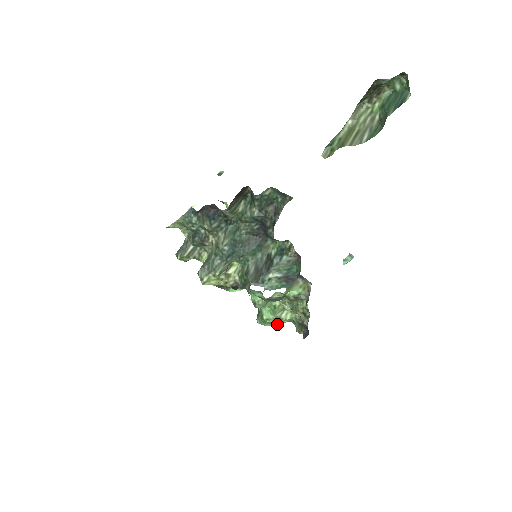
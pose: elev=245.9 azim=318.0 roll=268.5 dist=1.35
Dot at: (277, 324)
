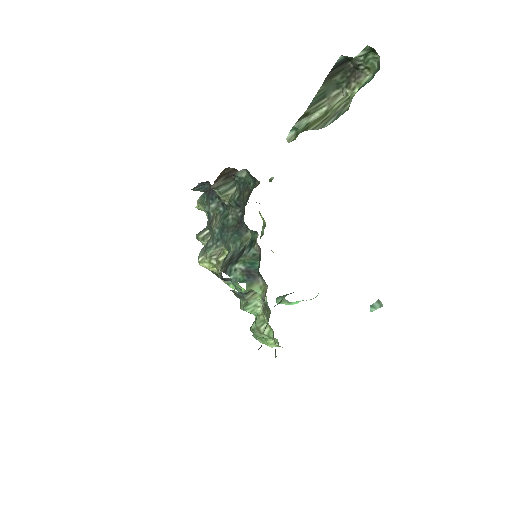
Dot at: (267, 343)
